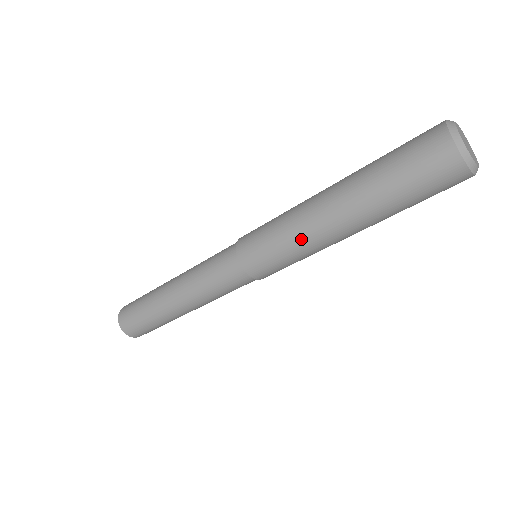
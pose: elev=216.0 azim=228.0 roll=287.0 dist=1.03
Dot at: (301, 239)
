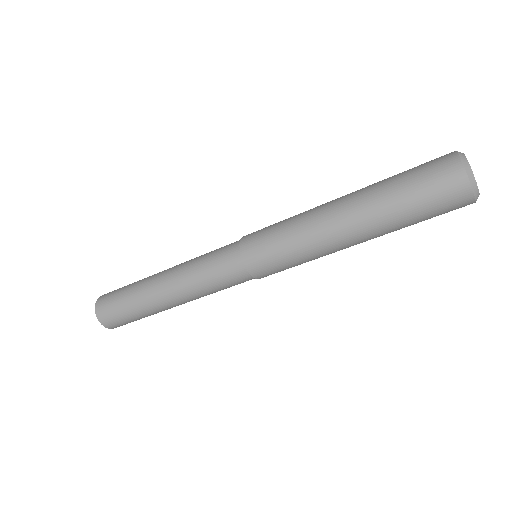
Dot at: (319, 257)
